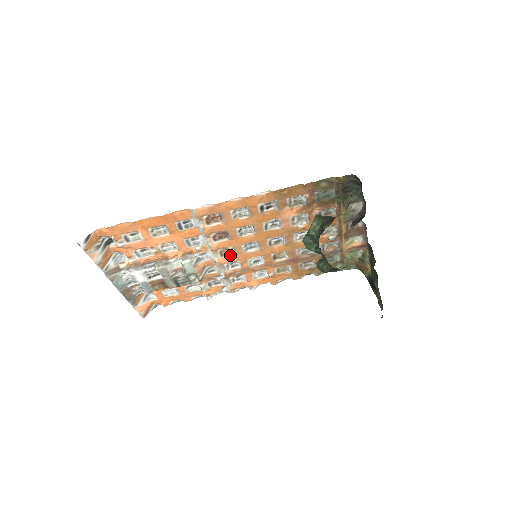
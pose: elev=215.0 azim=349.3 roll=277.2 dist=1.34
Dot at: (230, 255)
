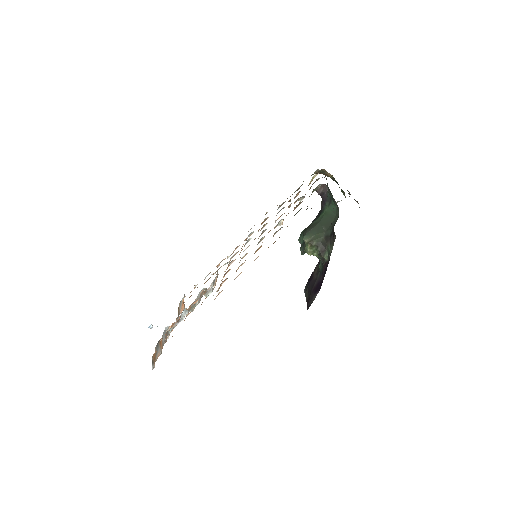
Dot at: (232, 262)
